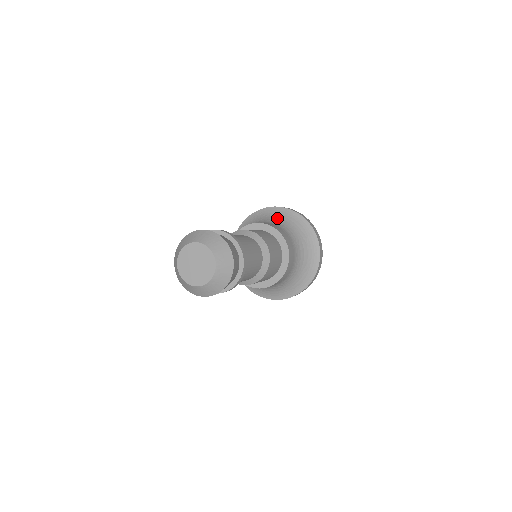
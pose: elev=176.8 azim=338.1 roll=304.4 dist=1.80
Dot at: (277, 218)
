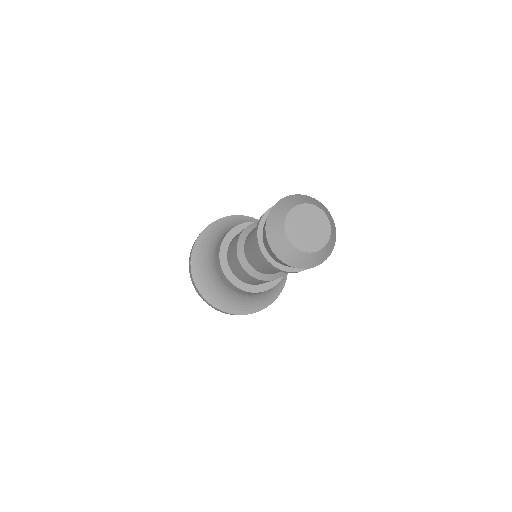
Dot at: (218, 232)
